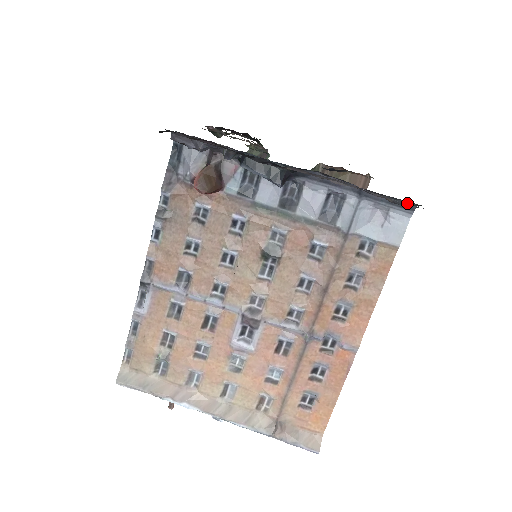
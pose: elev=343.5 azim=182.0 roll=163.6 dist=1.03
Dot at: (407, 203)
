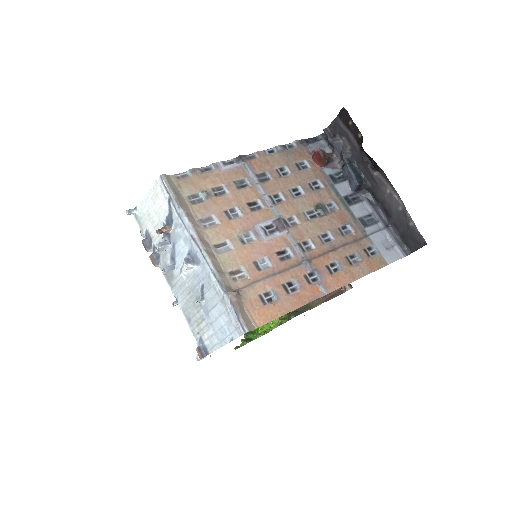
Dot at: (406, 248)
